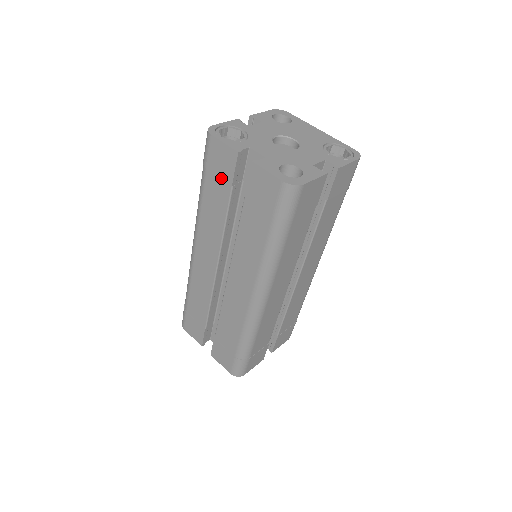
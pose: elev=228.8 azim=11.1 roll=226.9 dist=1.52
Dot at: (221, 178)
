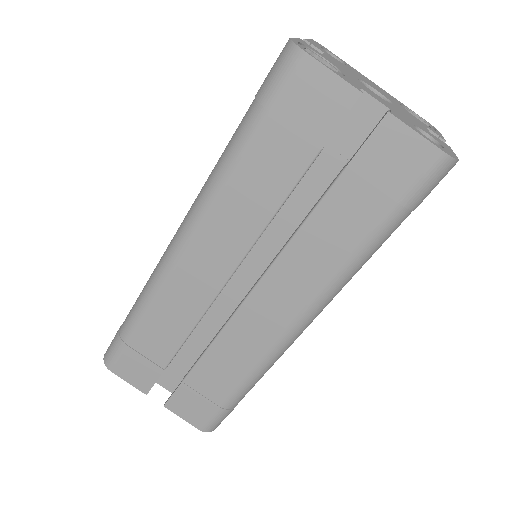
Dot at: (301, 133)
